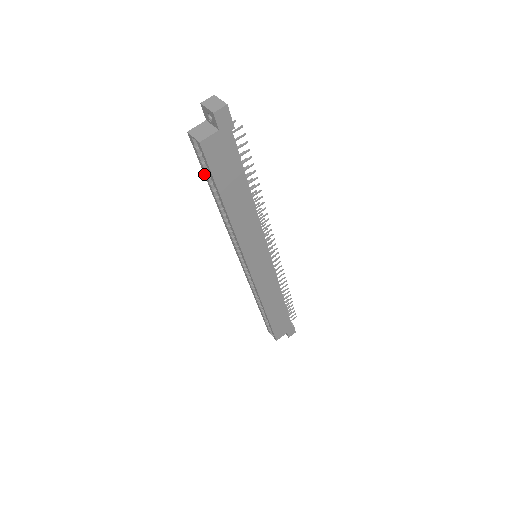
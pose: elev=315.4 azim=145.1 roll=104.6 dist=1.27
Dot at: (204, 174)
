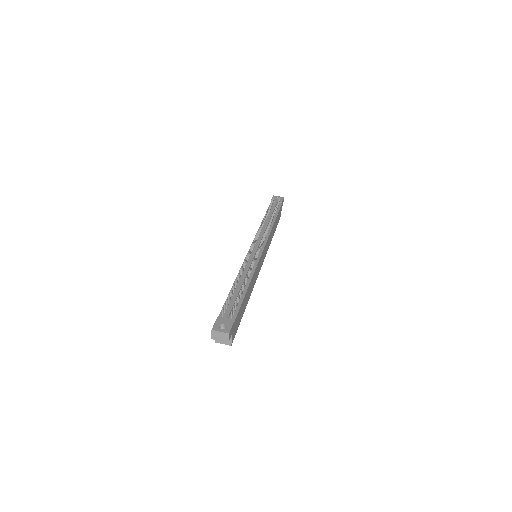
Dot at: occluded
